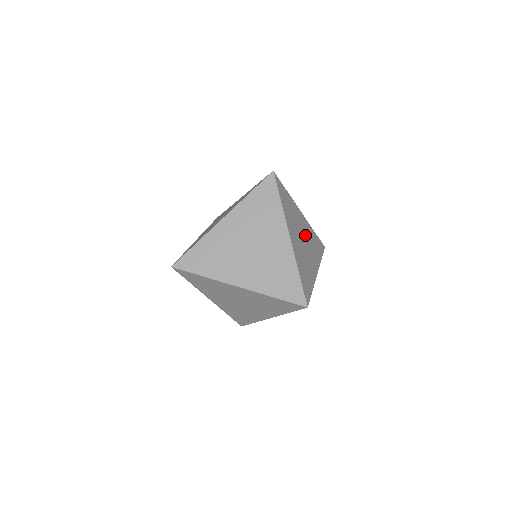
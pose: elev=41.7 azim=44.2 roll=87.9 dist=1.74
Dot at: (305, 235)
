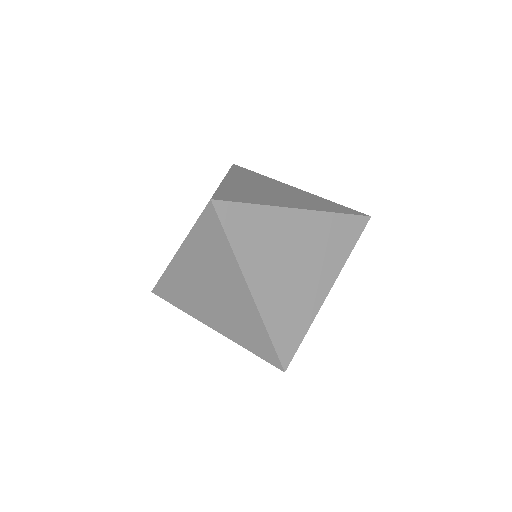
Dot at: (303, 247)
